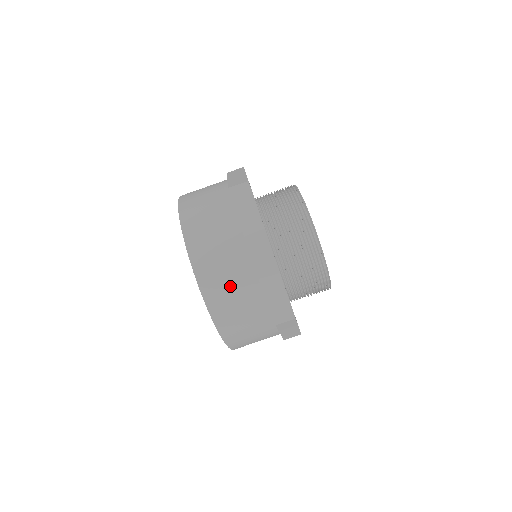
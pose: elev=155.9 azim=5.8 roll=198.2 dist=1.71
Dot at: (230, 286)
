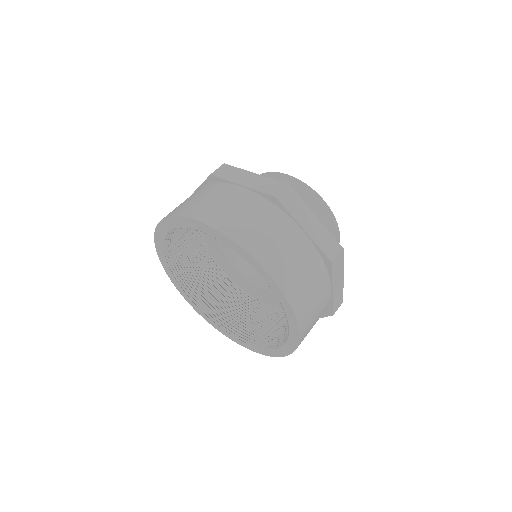
Dot at: (314, 299)
